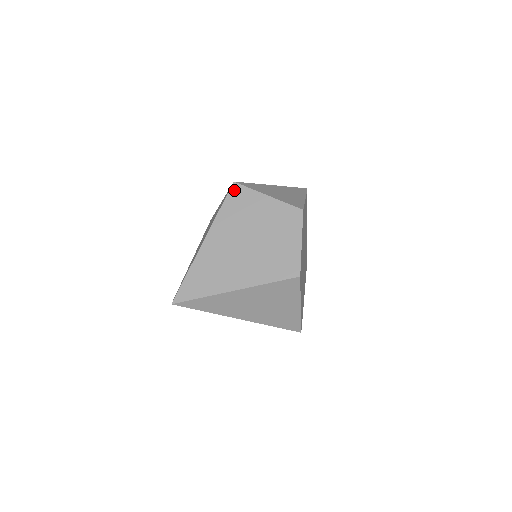
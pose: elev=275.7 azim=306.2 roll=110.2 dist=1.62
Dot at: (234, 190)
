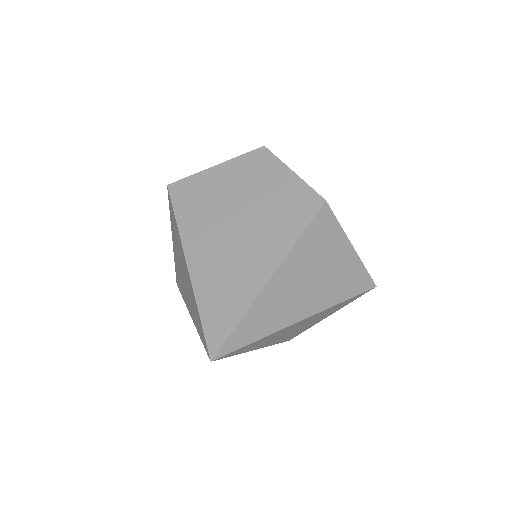
Dot at: (175, 191)
